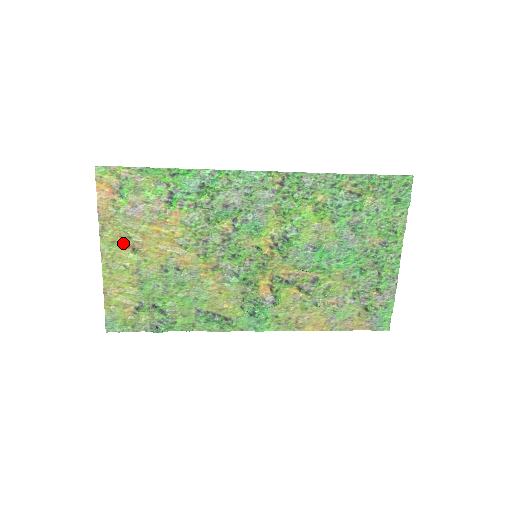
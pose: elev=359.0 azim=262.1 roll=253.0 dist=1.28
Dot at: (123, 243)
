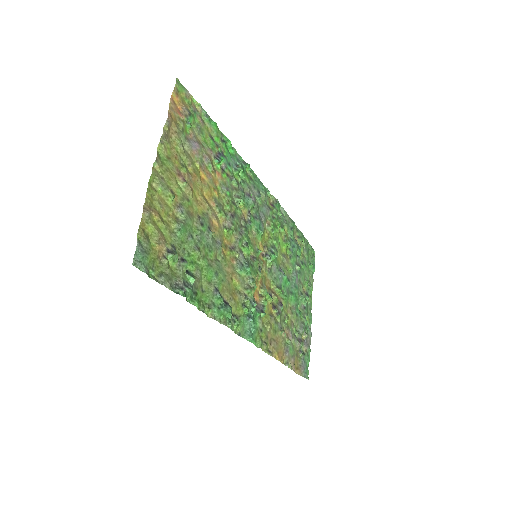
Dot at: (176, 166)
